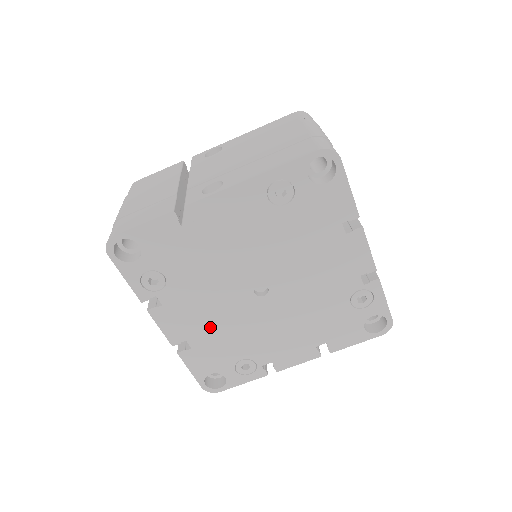
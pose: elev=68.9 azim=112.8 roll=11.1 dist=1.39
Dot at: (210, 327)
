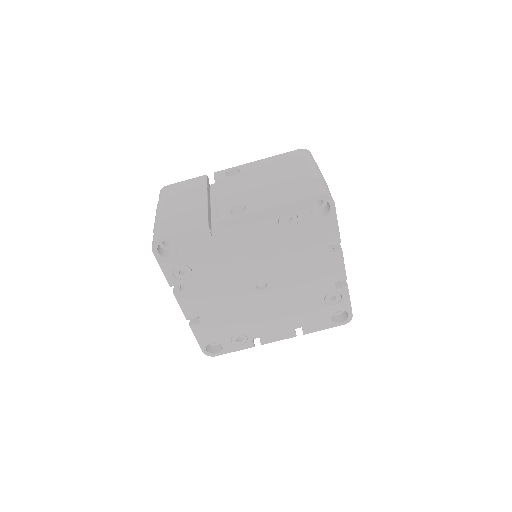
Dot at: (218, 309)
